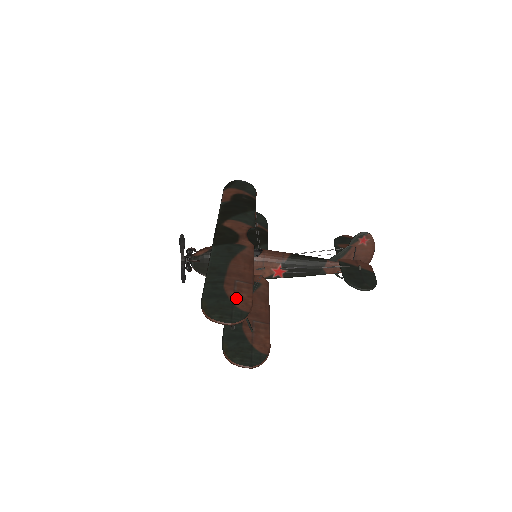
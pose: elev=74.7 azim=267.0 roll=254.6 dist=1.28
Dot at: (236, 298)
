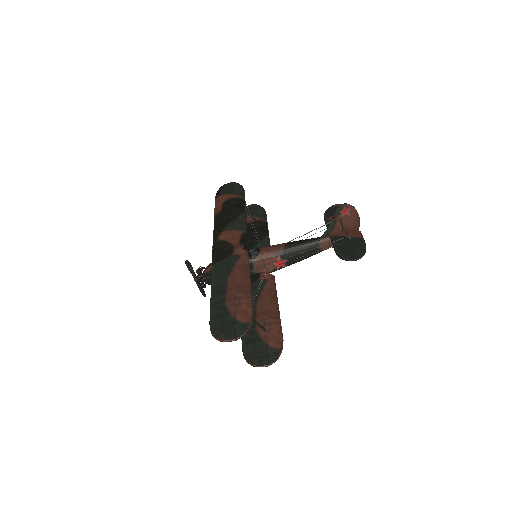
Dot at: (237, 312)
